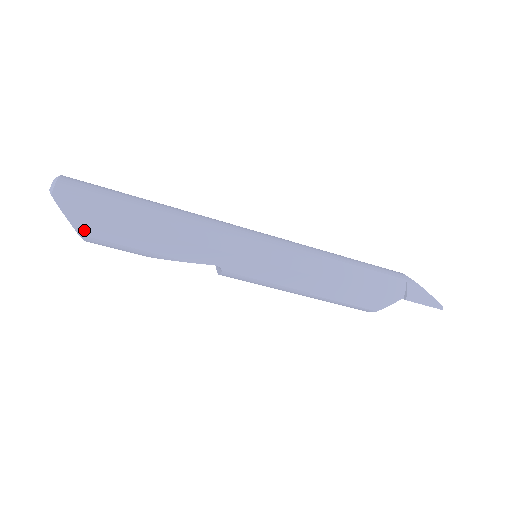
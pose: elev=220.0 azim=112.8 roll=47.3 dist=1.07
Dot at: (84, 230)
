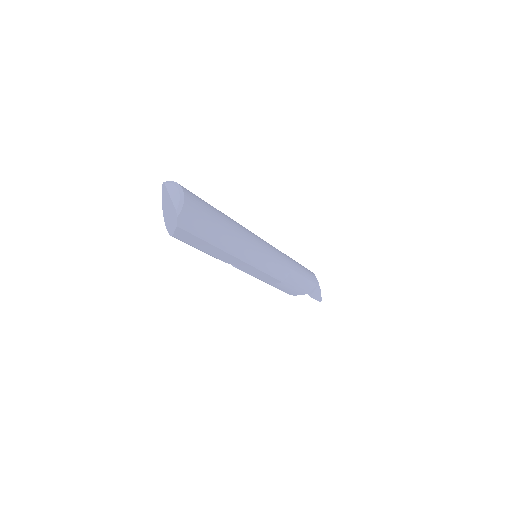
Dot at: (179, 236)
